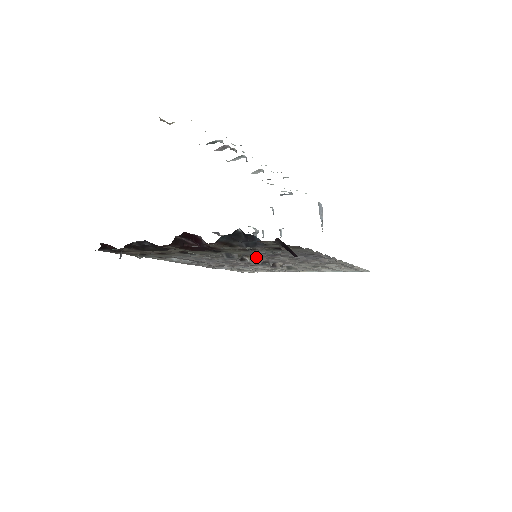
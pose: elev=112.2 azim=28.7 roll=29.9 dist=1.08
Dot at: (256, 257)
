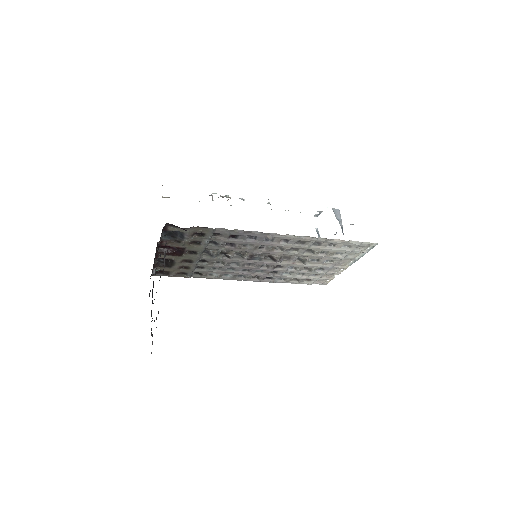
Dot at: (241, 254)
